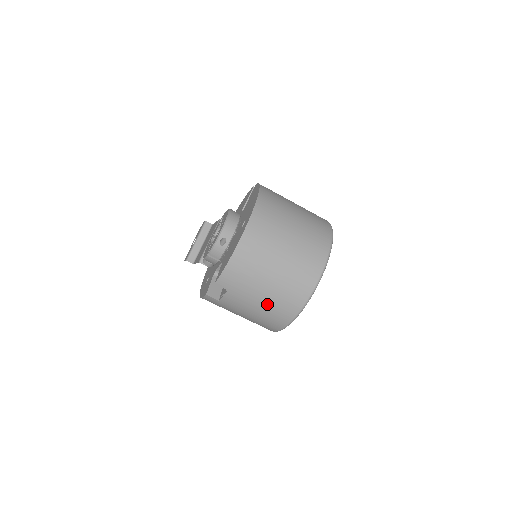
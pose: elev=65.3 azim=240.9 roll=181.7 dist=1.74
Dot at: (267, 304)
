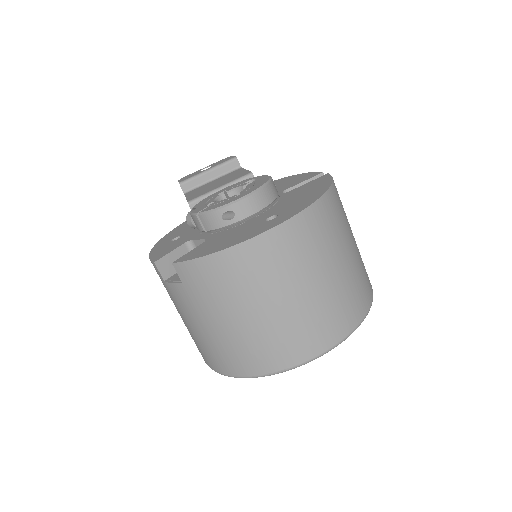
Dot at: (218, 337)
